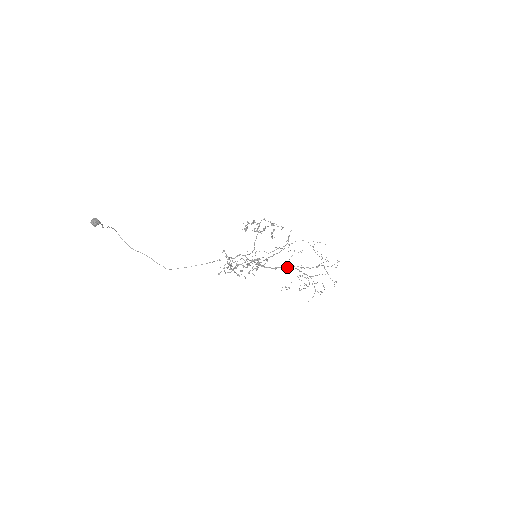
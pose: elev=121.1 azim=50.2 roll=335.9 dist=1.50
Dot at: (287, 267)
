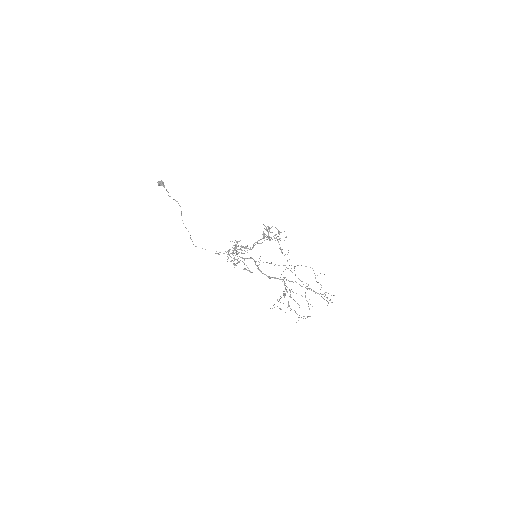
Dot at: (279, 279)
